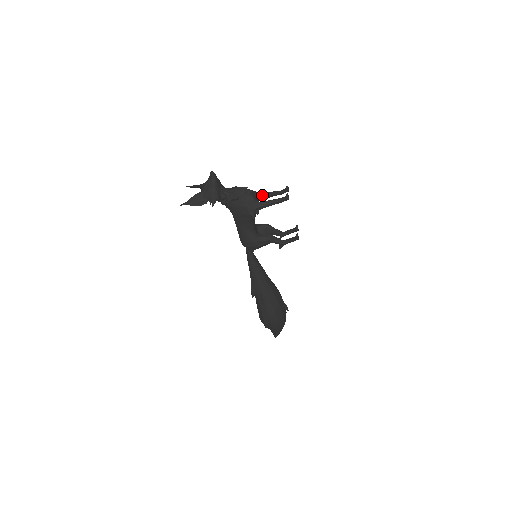
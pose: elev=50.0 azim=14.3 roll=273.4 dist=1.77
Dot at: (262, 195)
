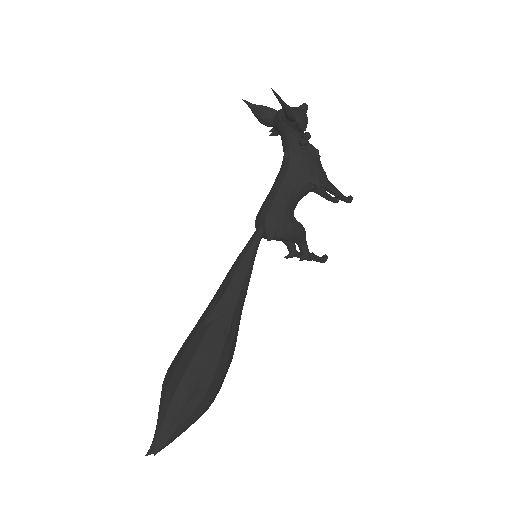
Dot at: occluded
